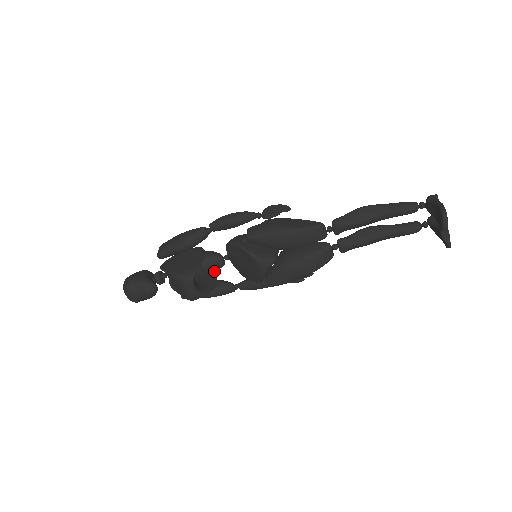
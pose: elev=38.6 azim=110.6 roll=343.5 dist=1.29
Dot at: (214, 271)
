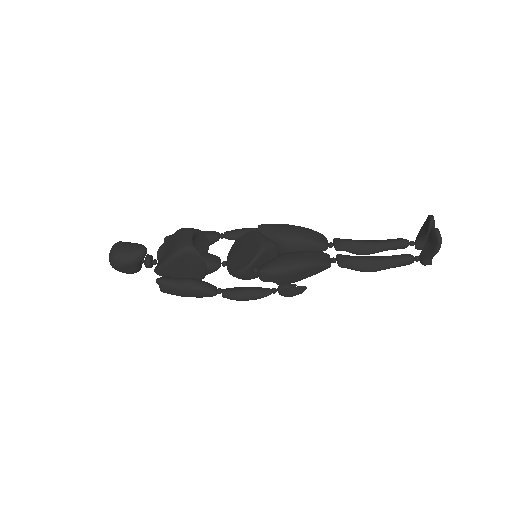
Dot at: (207, 265)
